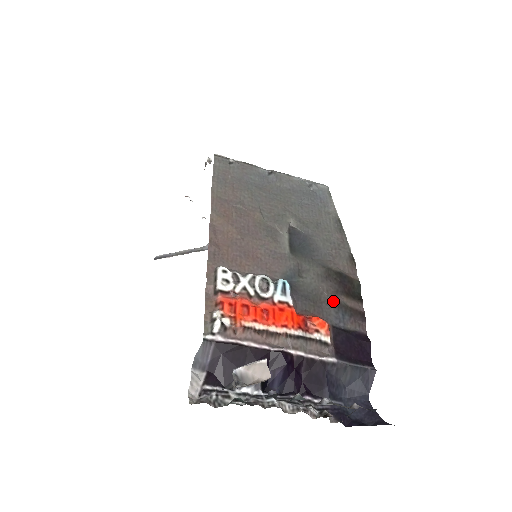
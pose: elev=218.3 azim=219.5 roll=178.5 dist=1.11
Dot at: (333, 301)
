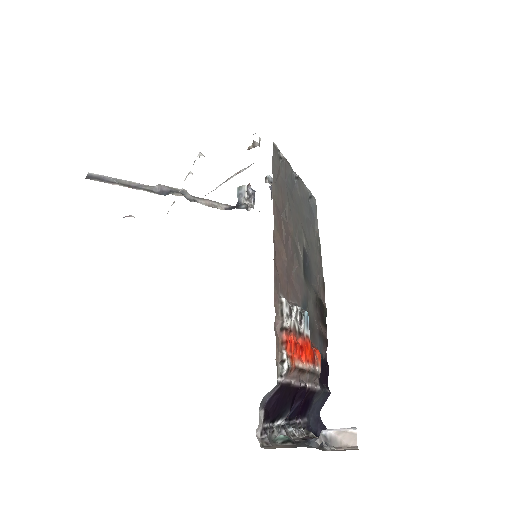
Dot at: (318, 329)
